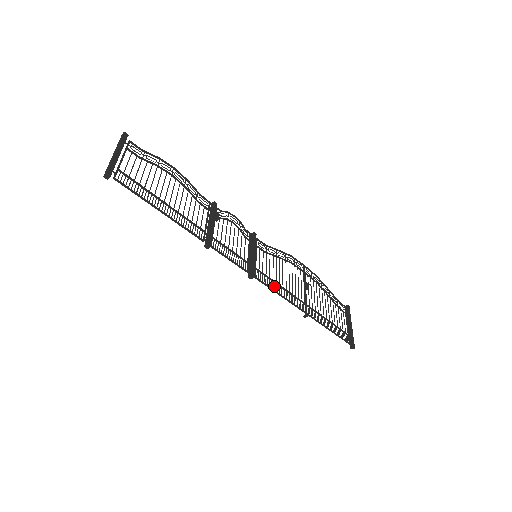
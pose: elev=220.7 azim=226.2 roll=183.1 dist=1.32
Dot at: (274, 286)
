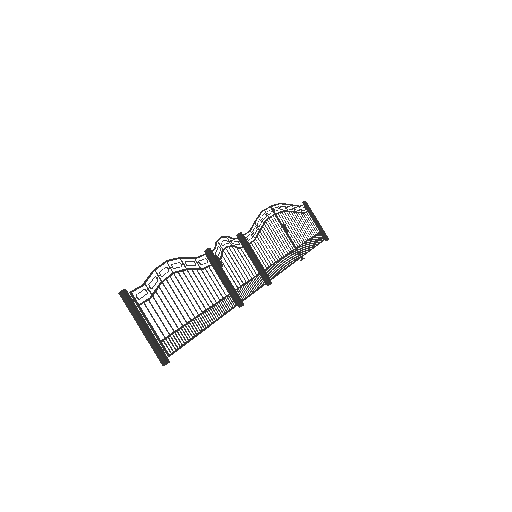
Dot at: (279, 266)
